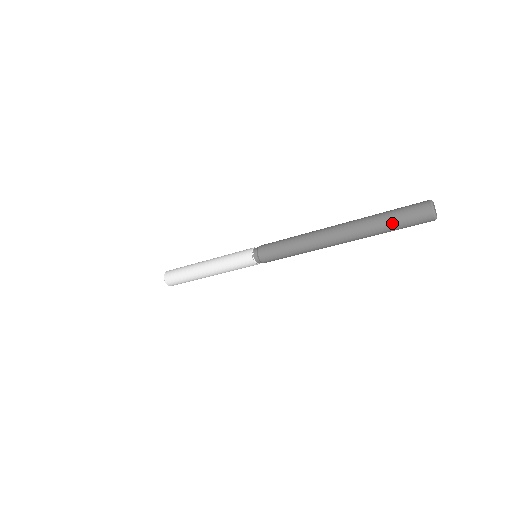
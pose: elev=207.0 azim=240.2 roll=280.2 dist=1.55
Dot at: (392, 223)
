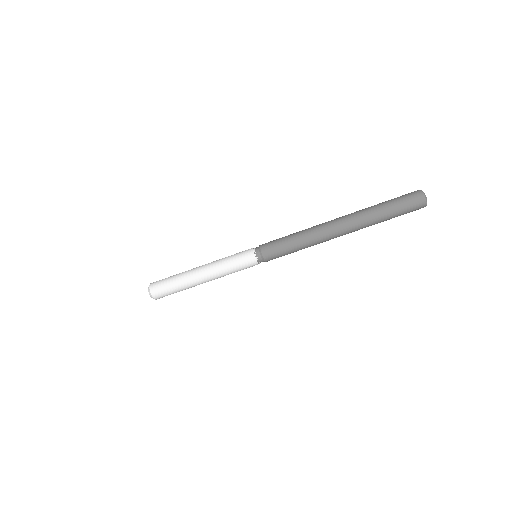
Dot at: (391, 209)
